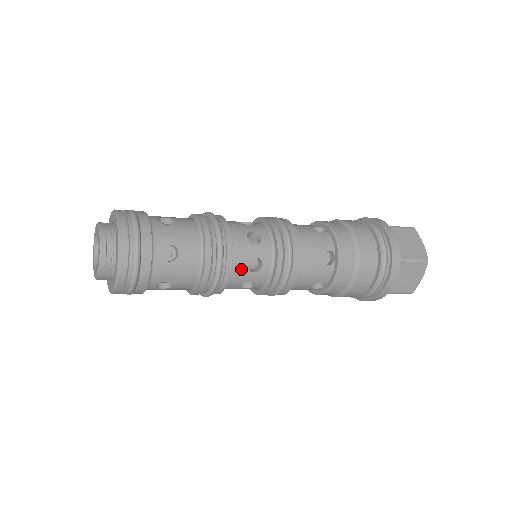
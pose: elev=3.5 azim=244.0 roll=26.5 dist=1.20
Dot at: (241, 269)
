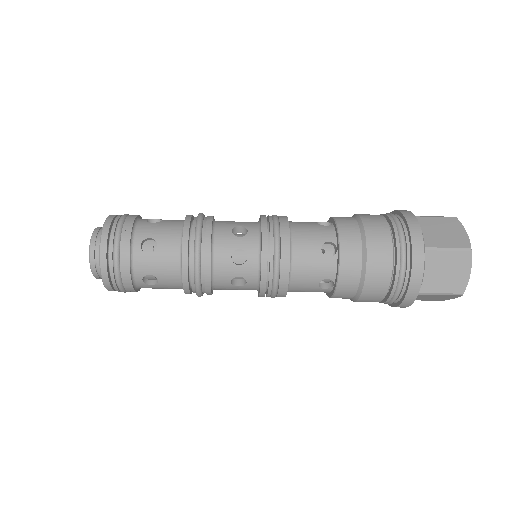
Dot at: (224, 261)
